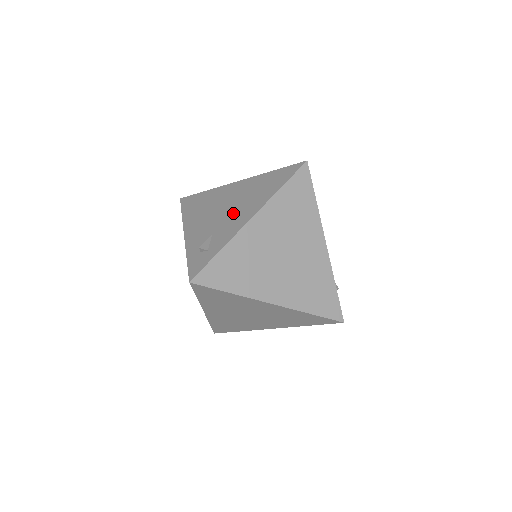
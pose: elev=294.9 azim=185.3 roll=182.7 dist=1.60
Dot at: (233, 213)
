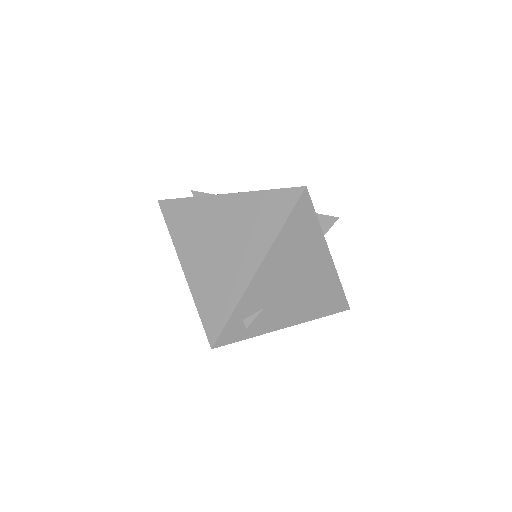
Dot at: occluded
